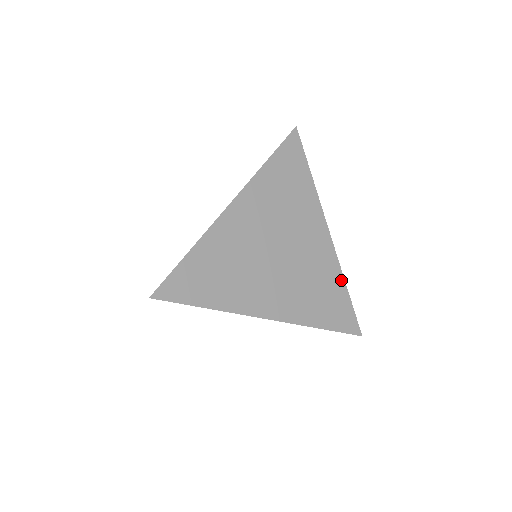
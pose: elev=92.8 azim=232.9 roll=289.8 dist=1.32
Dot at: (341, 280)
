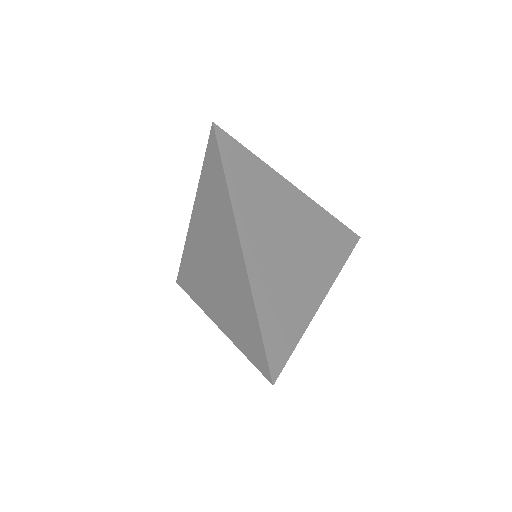
Dot at: (302, 329)
